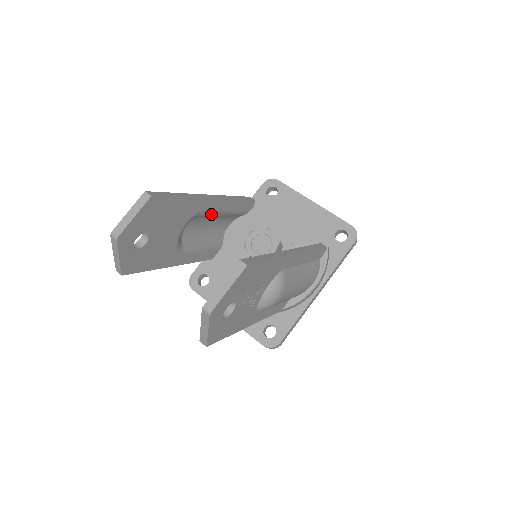
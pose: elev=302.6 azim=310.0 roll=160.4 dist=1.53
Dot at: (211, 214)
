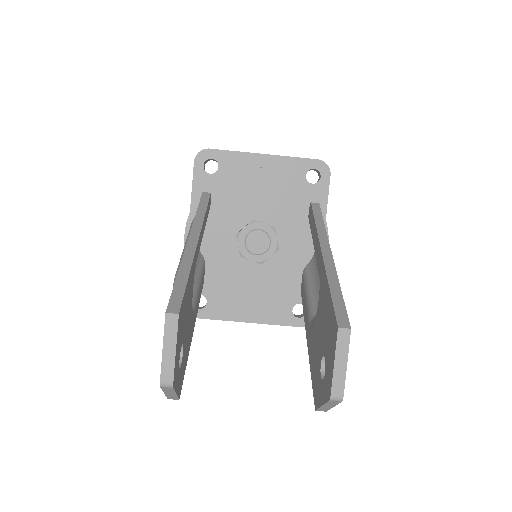
Dot at: occluded
